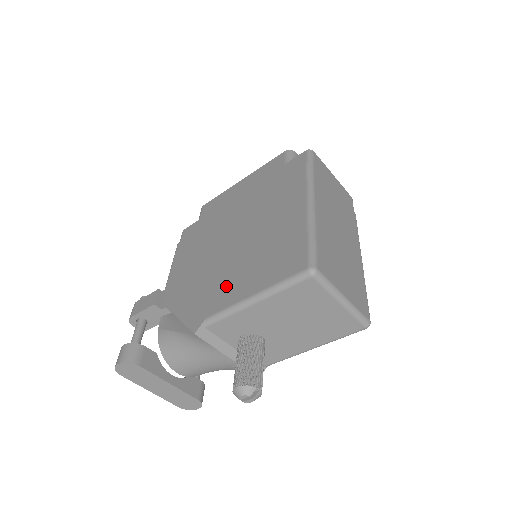
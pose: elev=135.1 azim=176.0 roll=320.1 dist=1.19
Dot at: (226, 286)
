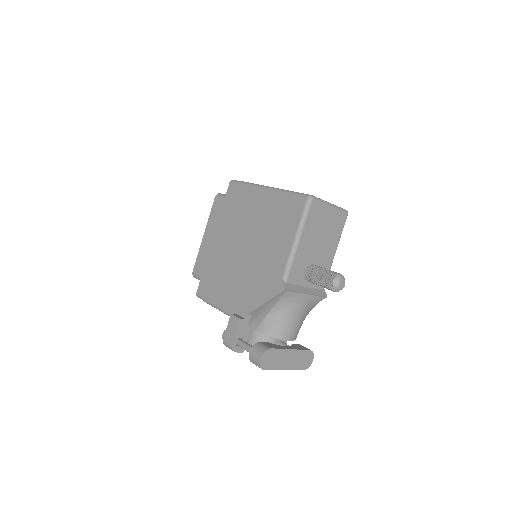
Dot at: (273, 258)
